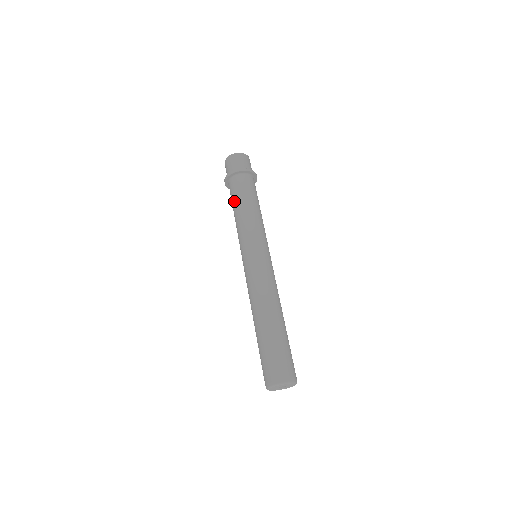
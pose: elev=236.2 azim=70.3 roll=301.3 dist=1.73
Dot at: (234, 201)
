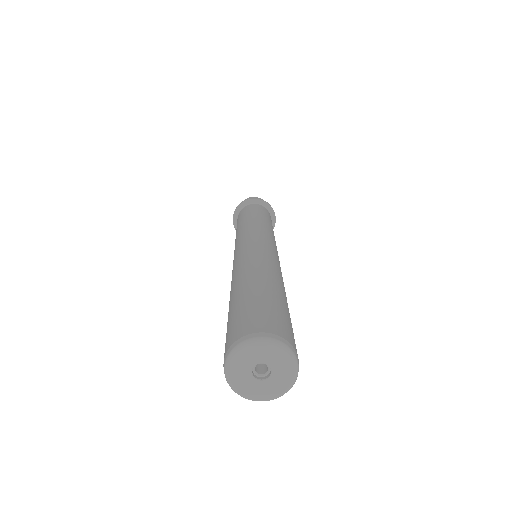
Dot at: (244, 214)
